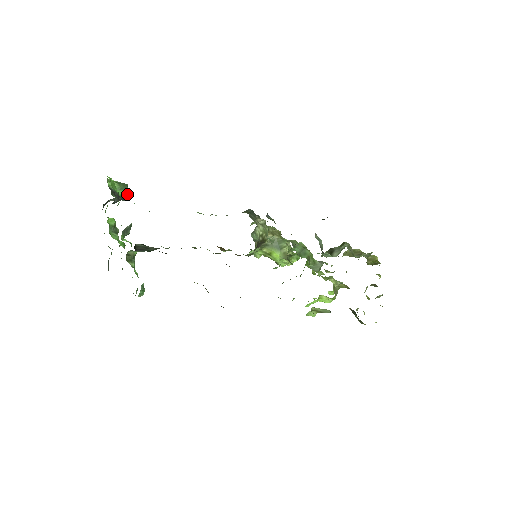
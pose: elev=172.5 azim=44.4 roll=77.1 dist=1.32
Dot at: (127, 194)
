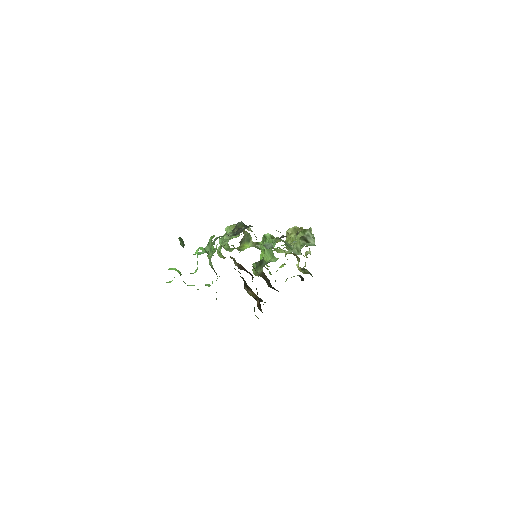
Dot at: occluded
